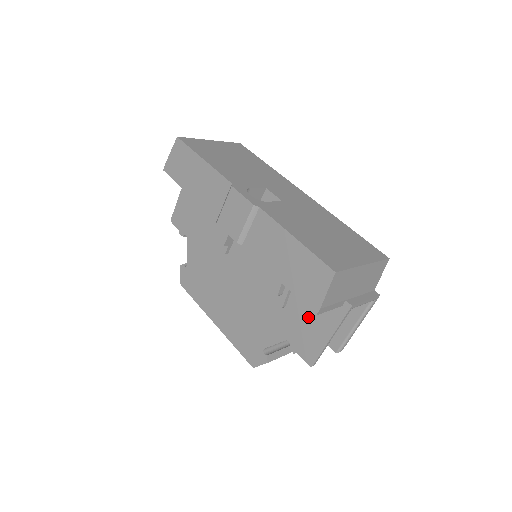
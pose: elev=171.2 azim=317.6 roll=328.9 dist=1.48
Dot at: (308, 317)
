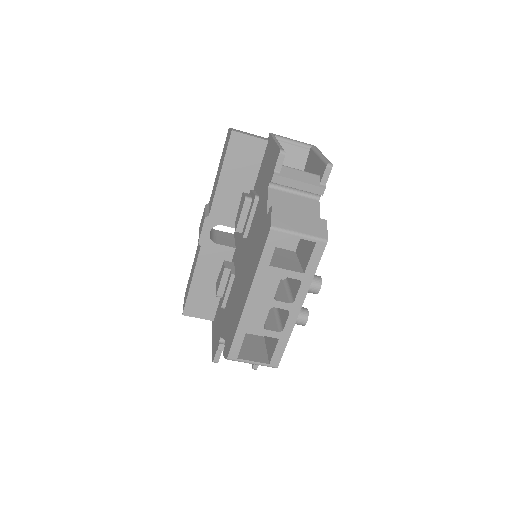
Dot at: (266, 169)
